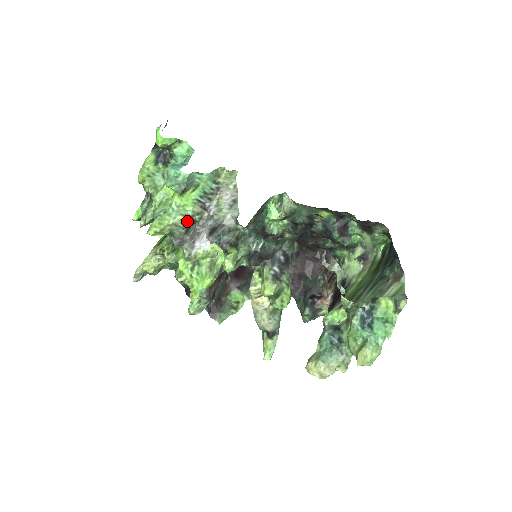
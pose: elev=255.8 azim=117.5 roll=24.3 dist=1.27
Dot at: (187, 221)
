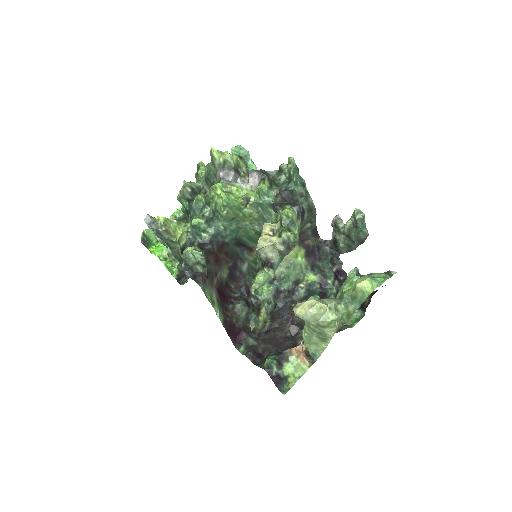
Dot at: (238, 165)
